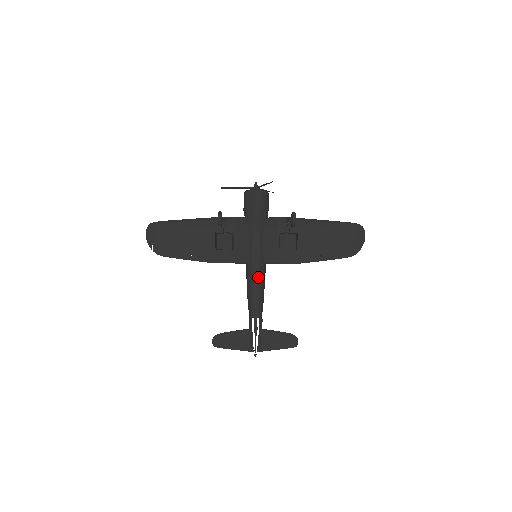
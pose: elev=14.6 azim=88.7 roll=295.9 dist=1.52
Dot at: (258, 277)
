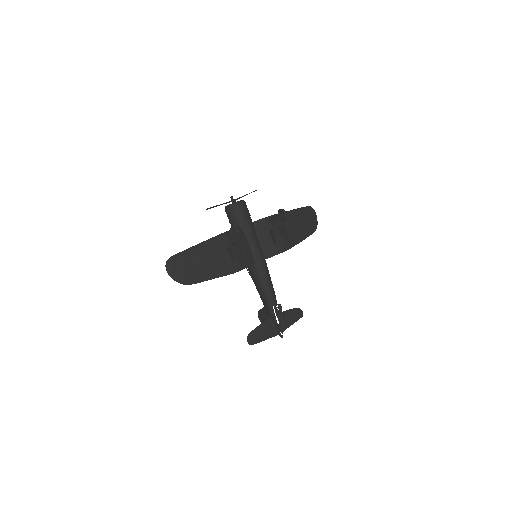
Dot at: (267, 272)
